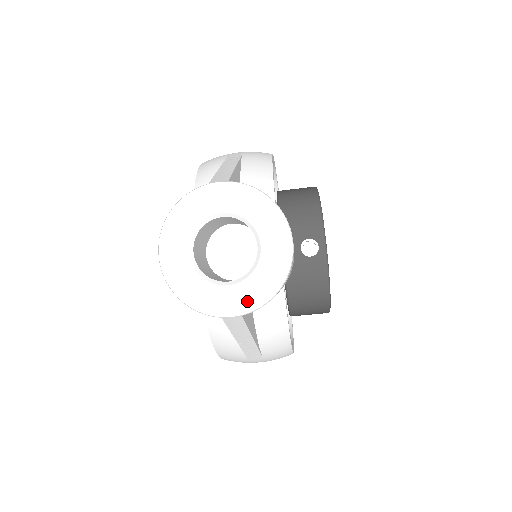
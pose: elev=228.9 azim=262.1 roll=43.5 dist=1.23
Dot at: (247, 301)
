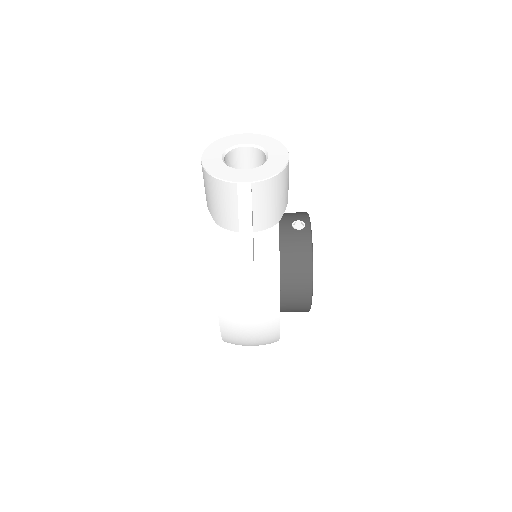
Dot at: (256, 176)
